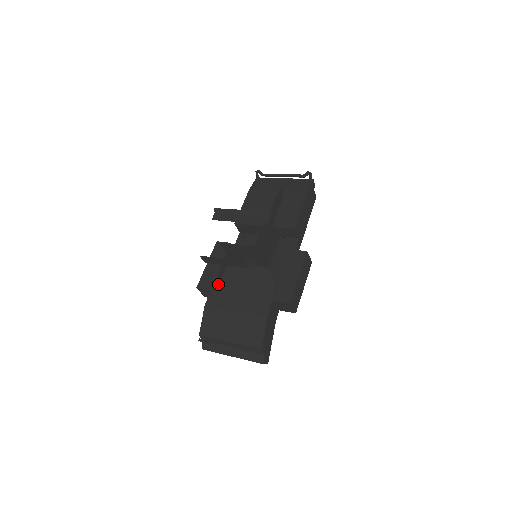
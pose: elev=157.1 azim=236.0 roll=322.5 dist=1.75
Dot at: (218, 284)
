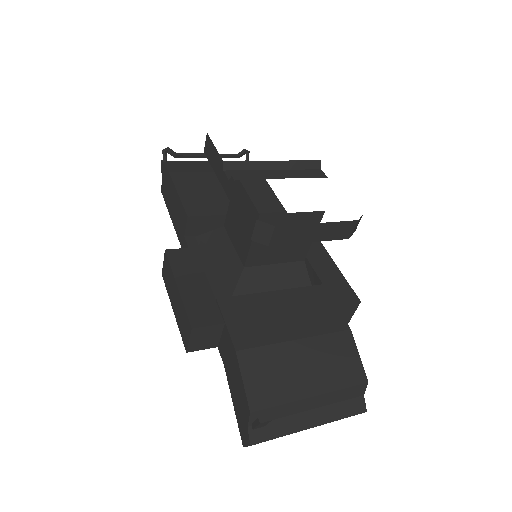
Dot at: (232, 309)
